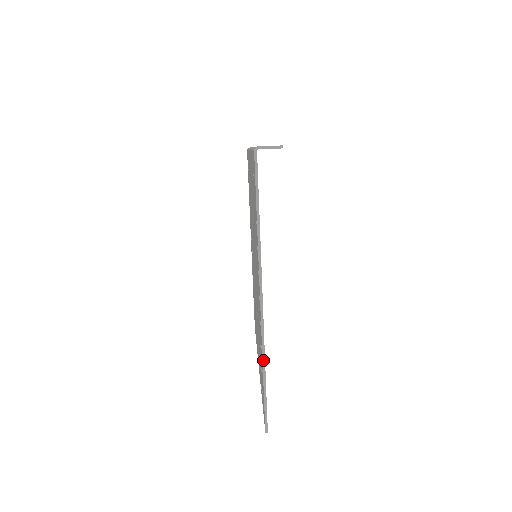
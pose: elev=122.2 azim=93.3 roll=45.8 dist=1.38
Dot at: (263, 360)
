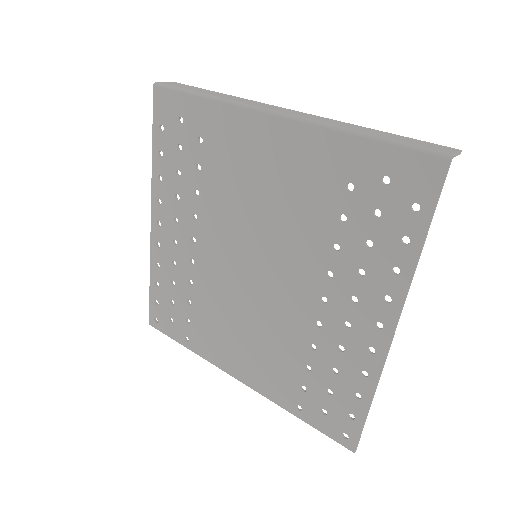
Dot at: (376, 388)
